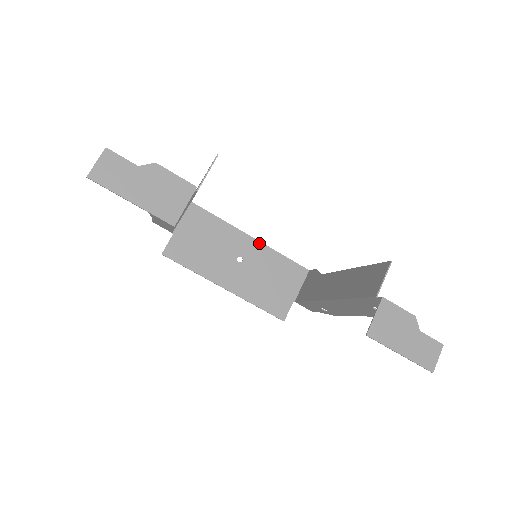
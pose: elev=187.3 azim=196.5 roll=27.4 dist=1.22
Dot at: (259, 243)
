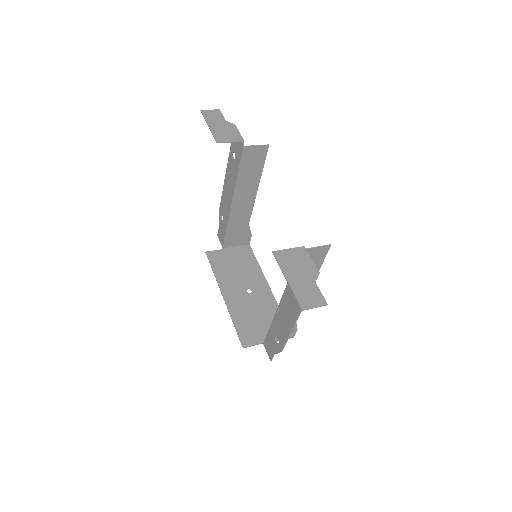
Dot at: (271, 294)
